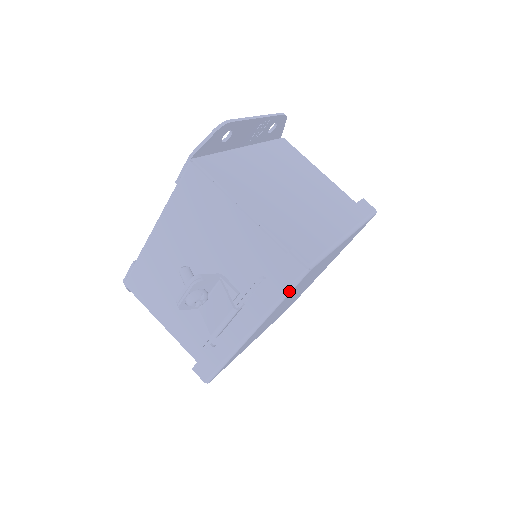
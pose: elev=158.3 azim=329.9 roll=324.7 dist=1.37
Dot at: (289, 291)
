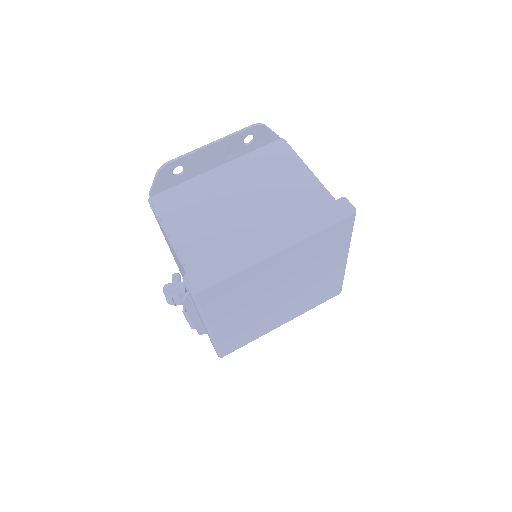
Dot at: (198, 306)
